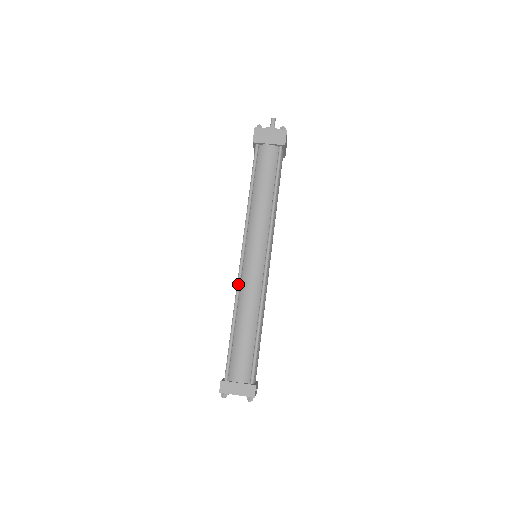
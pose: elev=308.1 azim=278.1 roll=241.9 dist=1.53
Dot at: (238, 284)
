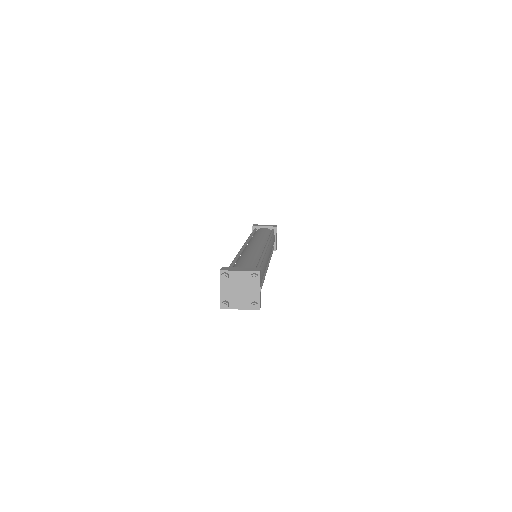
Dot at: (241, 249)
